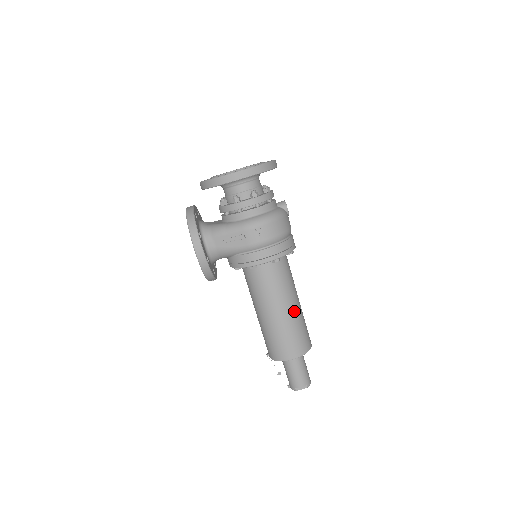
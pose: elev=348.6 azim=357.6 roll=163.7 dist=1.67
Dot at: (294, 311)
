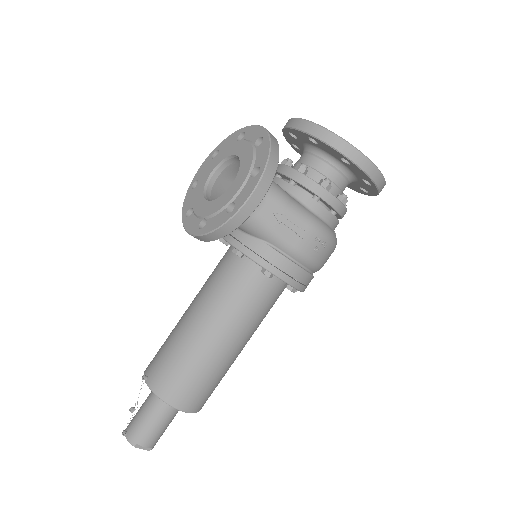
Dot at: occluded
